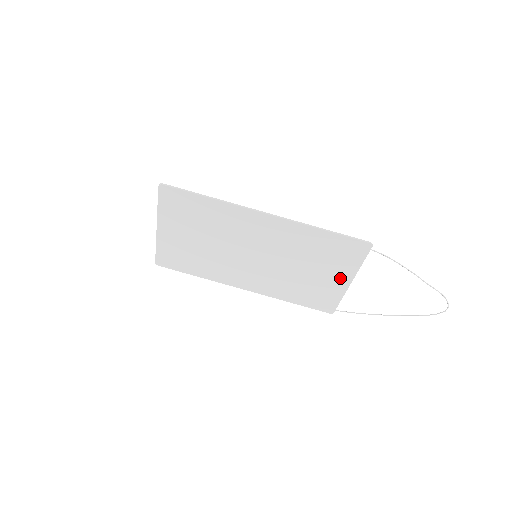
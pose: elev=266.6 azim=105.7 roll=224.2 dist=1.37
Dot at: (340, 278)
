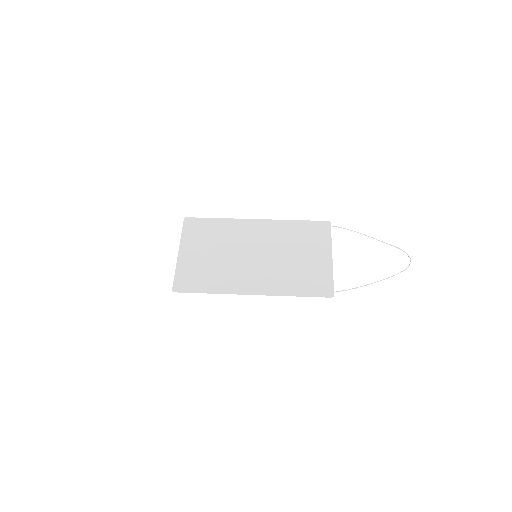
Dot at: (323, 256)
